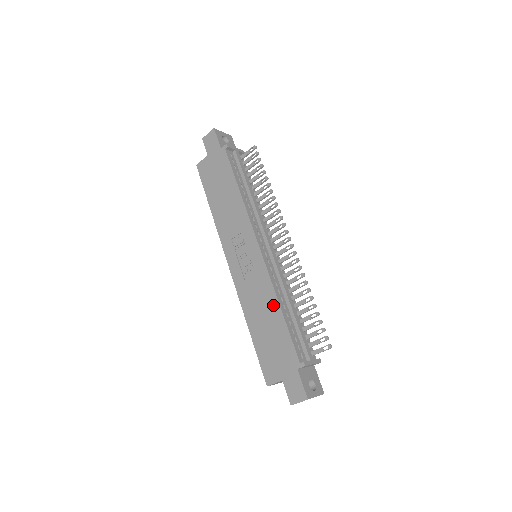
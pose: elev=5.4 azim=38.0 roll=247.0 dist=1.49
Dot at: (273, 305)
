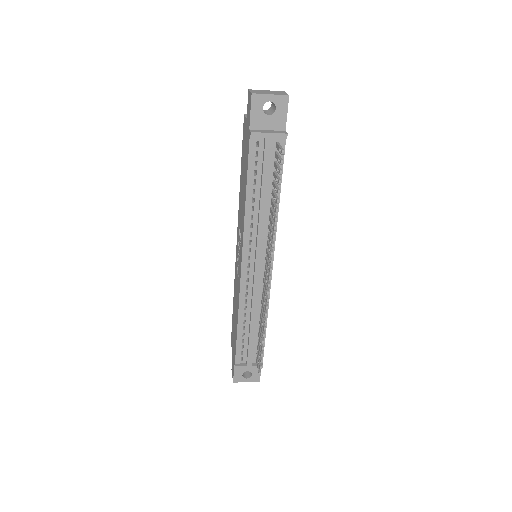
Dot at: (237, 314)
